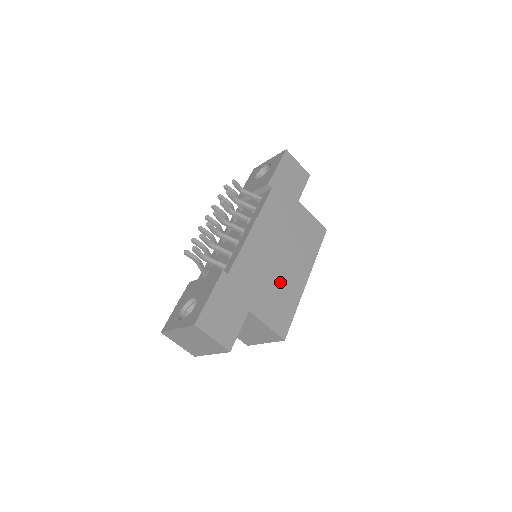
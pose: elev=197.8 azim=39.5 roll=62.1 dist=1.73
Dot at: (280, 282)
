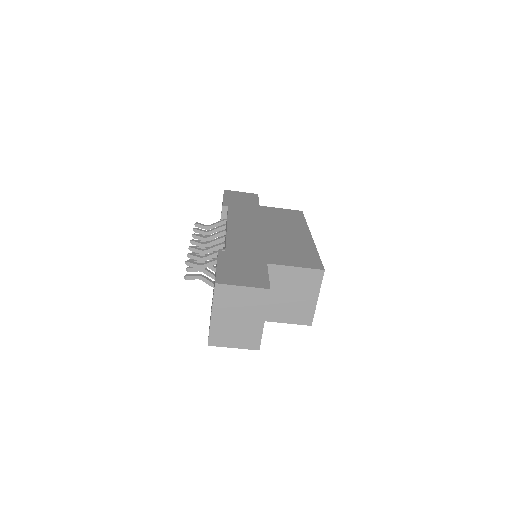
Dot at: (284, 243)
